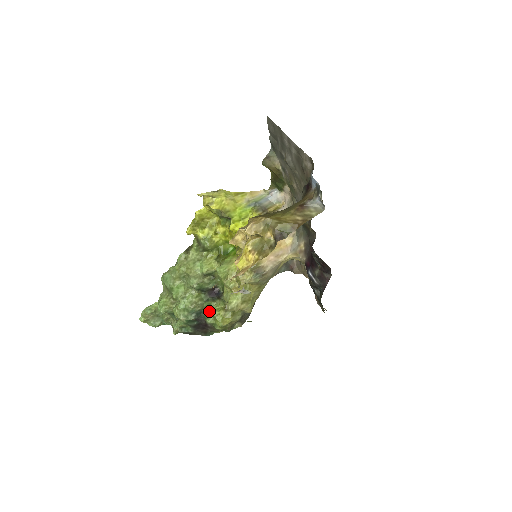
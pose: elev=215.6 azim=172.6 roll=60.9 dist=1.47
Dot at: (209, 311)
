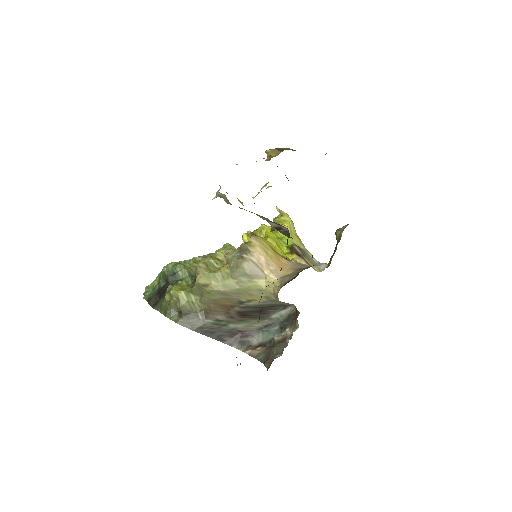
Dot at: occluded
